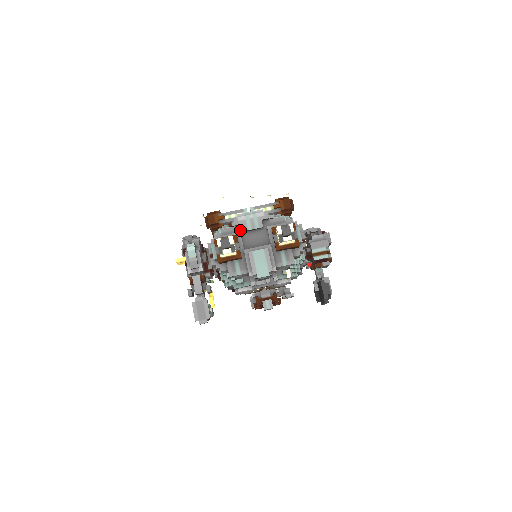
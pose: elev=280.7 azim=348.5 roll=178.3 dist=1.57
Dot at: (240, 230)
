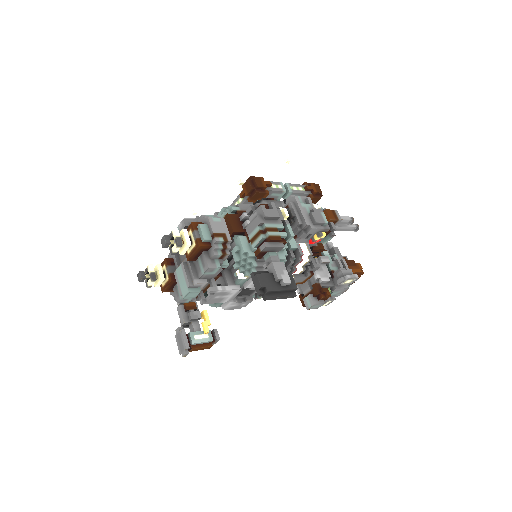
Dot at: occluded
